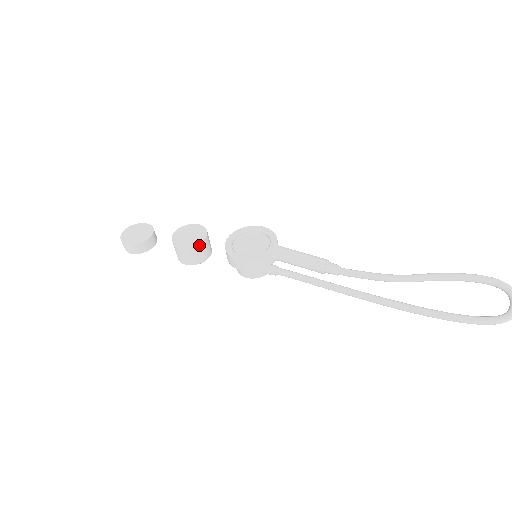
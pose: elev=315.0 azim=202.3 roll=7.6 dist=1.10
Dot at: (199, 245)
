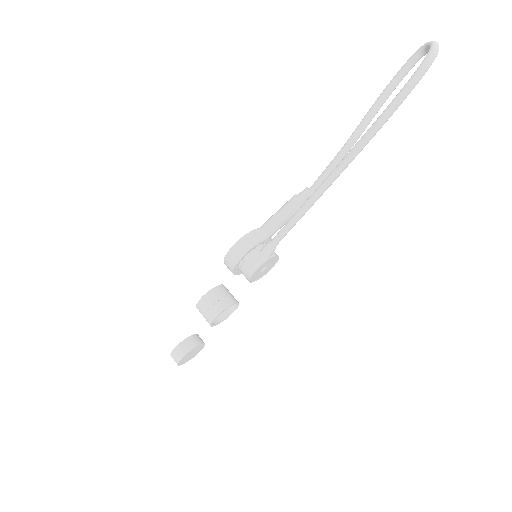
Dot at: (214, 290)
